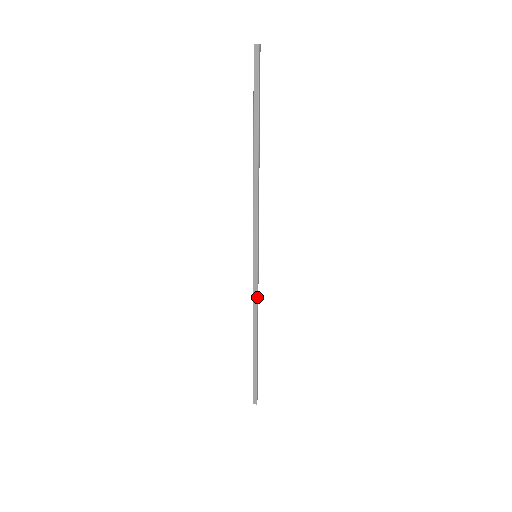
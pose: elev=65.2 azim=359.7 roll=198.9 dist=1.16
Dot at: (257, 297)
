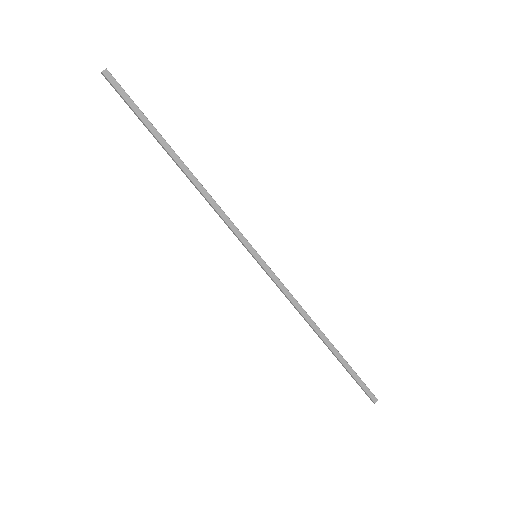
Dot at: (289, 293)
